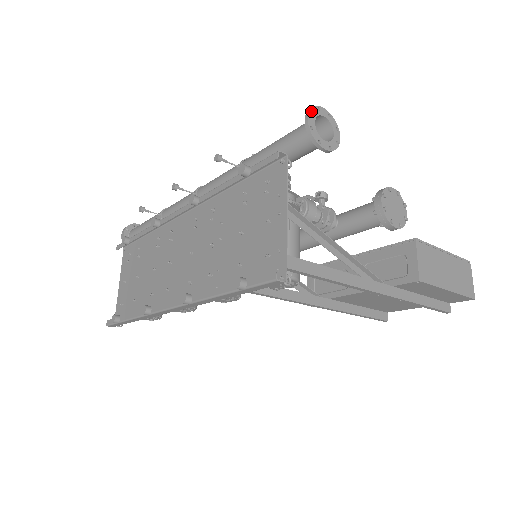
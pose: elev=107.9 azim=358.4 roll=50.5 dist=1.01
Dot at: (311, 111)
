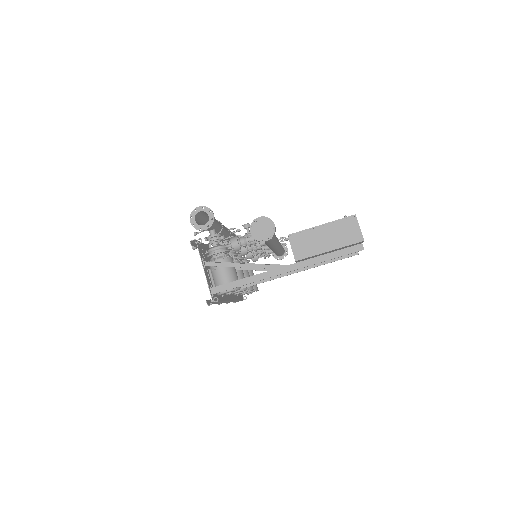
Dot at: (191, 216)
